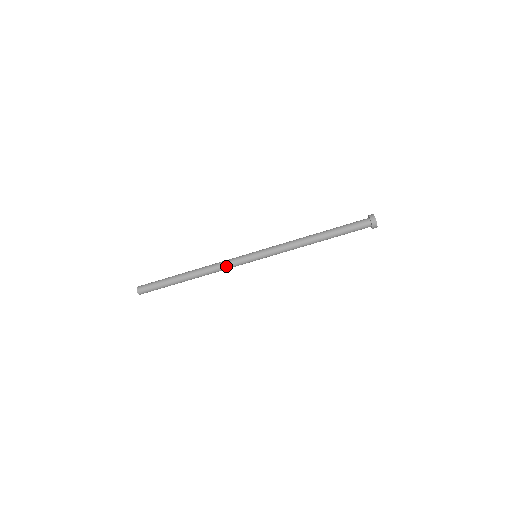
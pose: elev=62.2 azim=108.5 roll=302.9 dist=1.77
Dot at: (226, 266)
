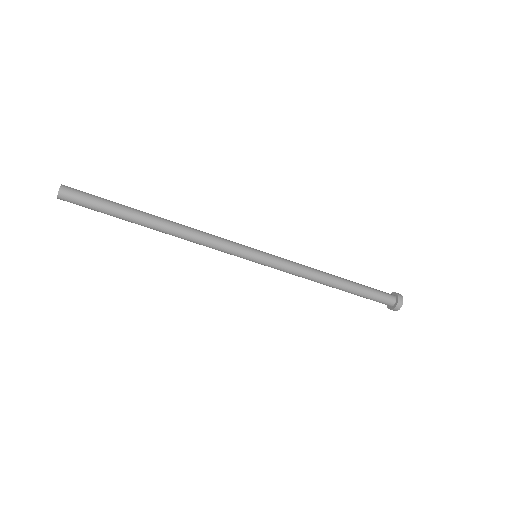
Dot at: occluded
